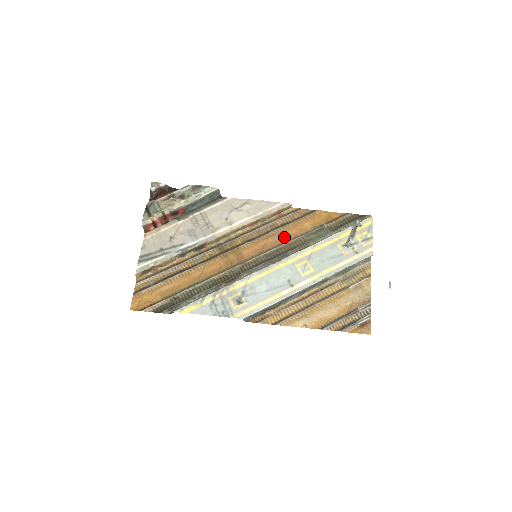
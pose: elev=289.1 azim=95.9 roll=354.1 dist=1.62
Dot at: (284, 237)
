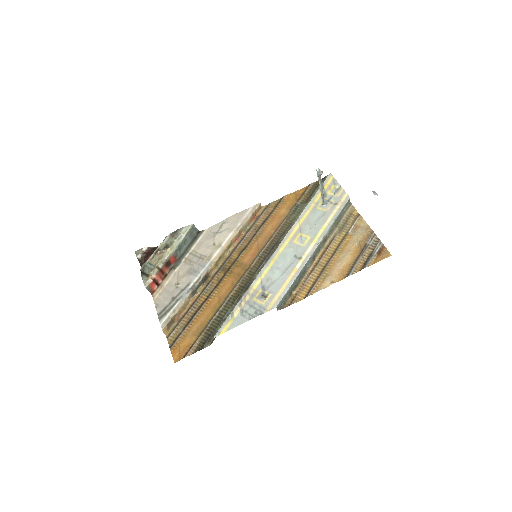
Dot at: (270, 231)
